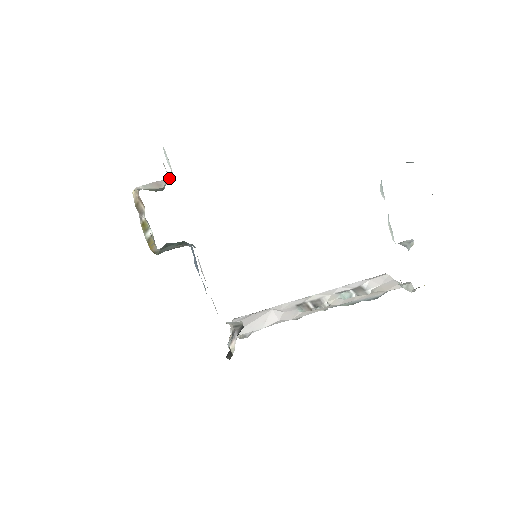
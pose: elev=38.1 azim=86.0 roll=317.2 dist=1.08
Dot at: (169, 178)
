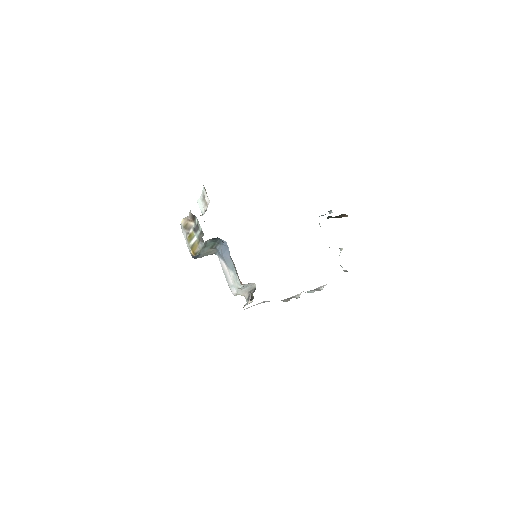
Dot at: occluded
